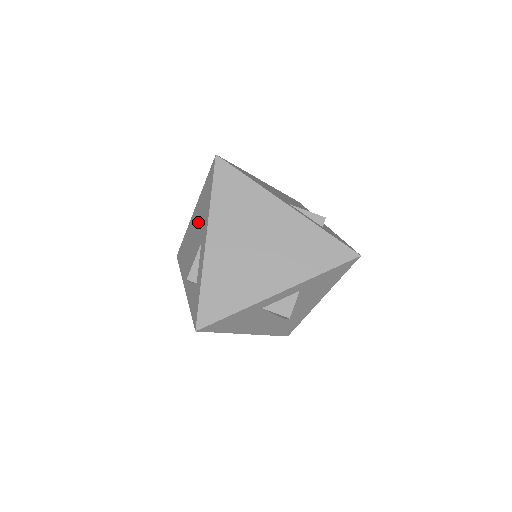
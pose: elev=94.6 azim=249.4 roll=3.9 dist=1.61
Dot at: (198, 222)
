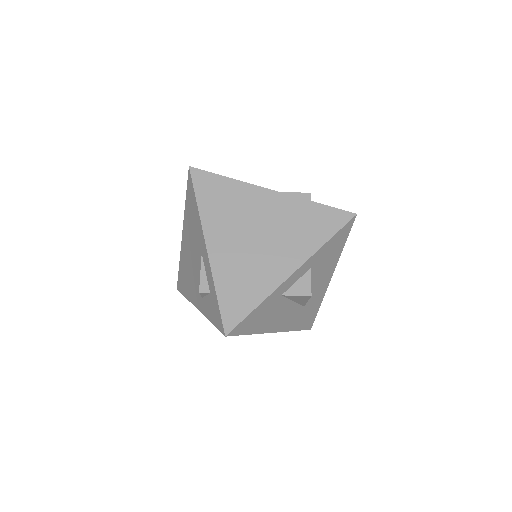
Dot at: (191, 238)
